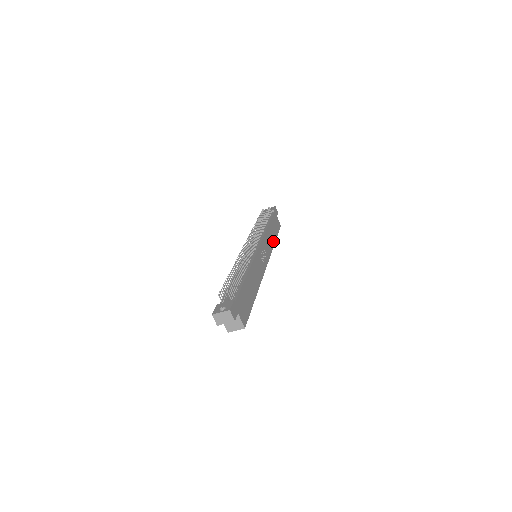
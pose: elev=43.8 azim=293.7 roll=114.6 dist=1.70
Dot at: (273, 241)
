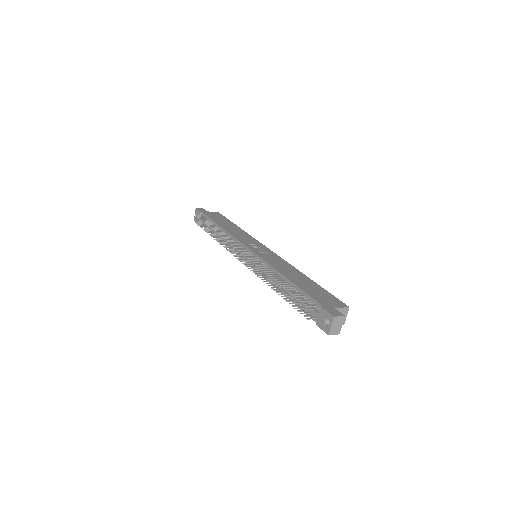
Dot at: (239, 229)
